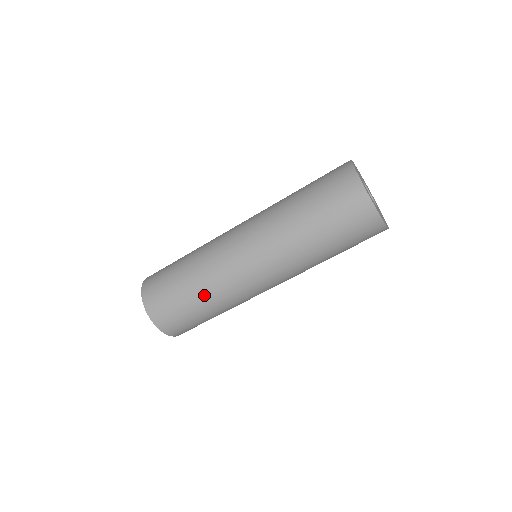
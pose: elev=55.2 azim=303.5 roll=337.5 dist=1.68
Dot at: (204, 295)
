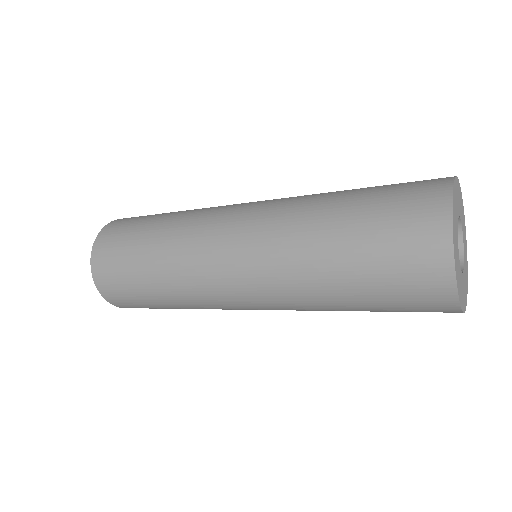
Dot at: (185, 308)
